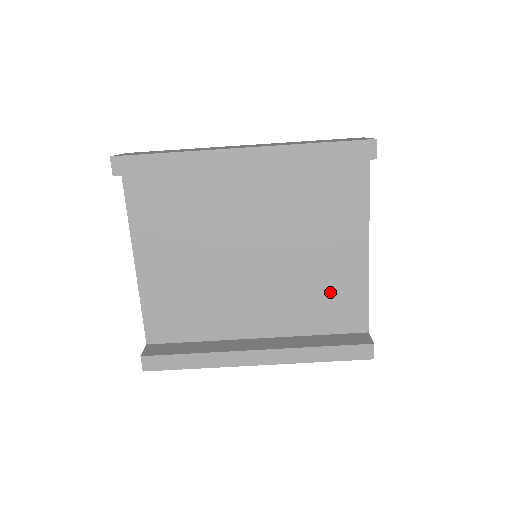
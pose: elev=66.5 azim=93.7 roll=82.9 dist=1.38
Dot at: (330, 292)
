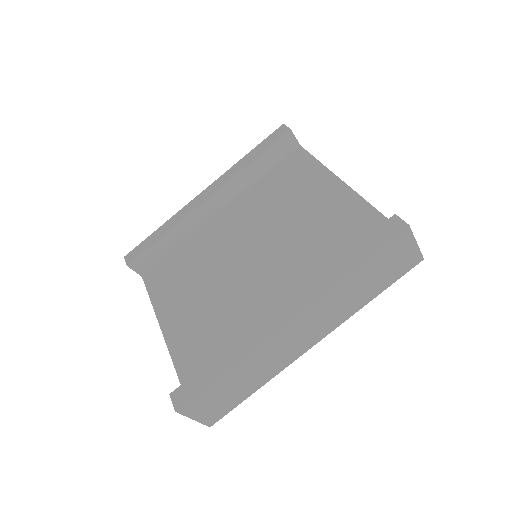
Dot at: (335, 231)
